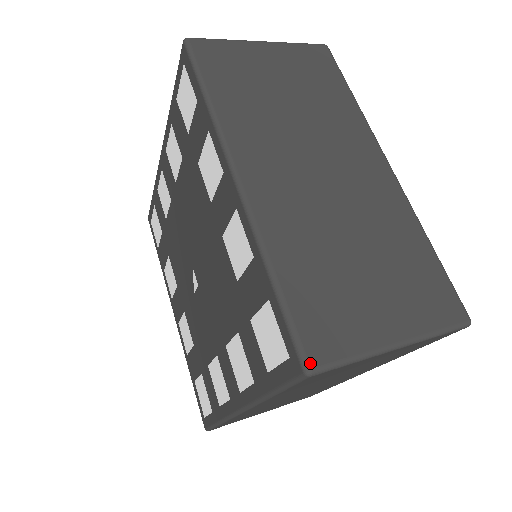
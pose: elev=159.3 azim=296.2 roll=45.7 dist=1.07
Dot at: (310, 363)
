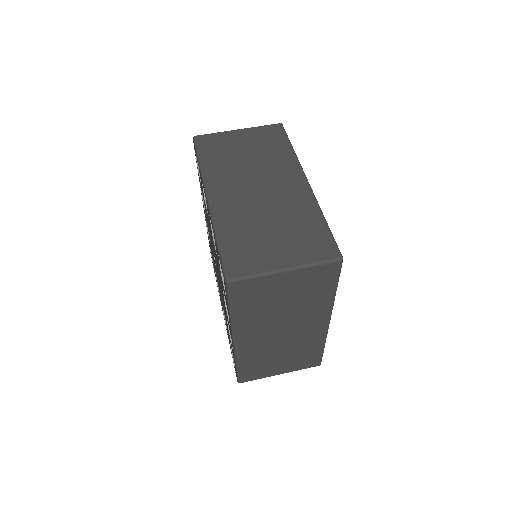
Dot at: (240, 382)
